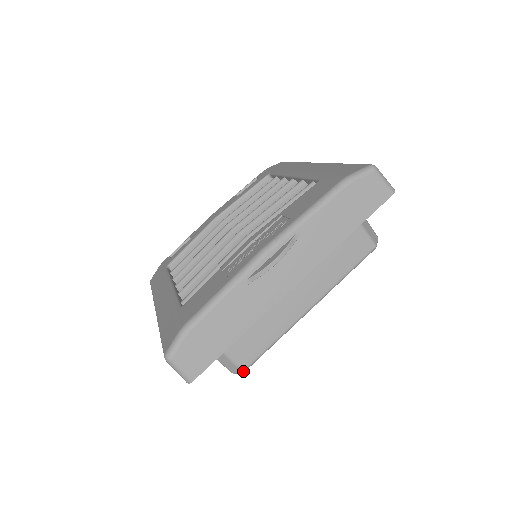
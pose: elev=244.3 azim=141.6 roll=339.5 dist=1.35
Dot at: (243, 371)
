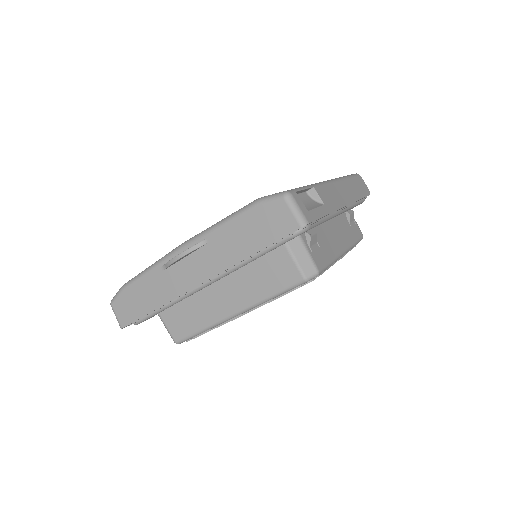
Dot at: (176, 343)
